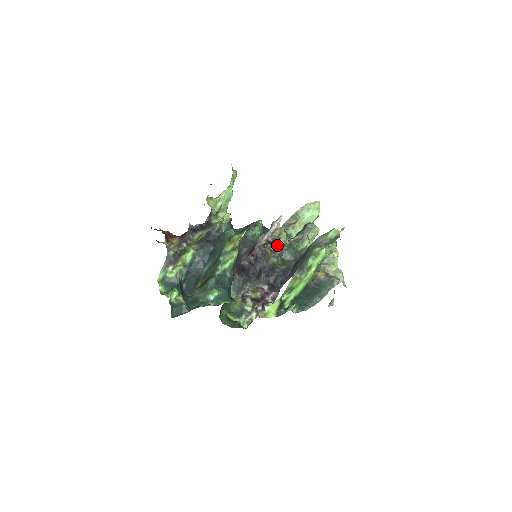
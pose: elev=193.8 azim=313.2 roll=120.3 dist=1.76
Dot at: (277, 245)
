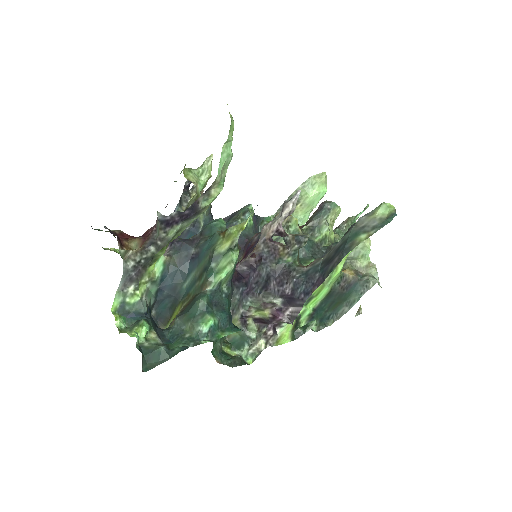
Dot at: (292, 236)
